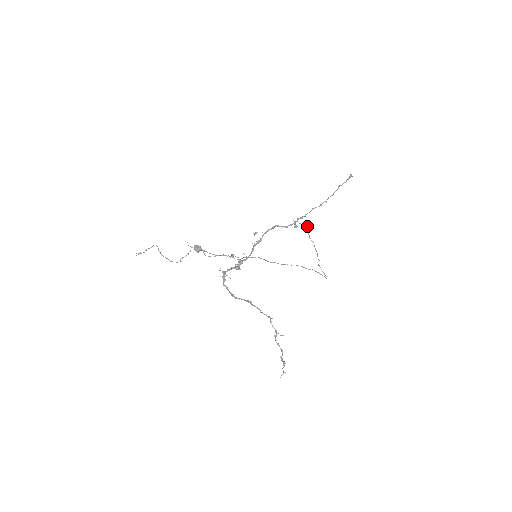
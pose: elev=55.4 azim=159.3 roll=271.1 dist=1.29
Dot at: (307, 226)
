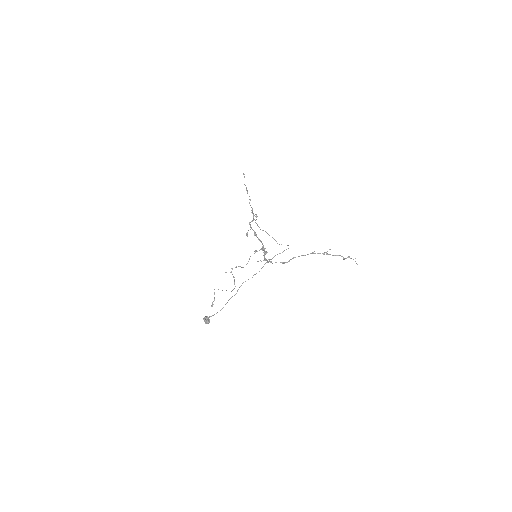
Dot at: occluded
